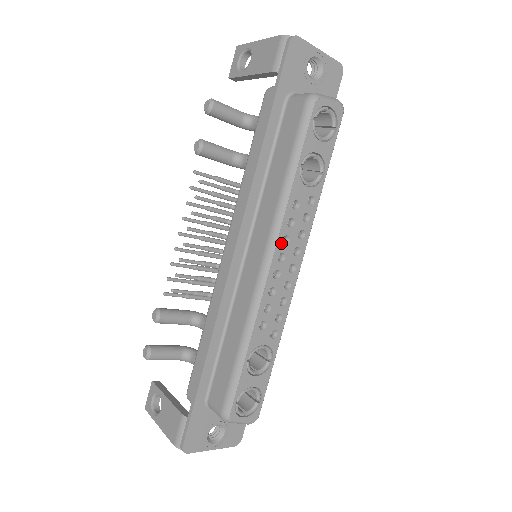
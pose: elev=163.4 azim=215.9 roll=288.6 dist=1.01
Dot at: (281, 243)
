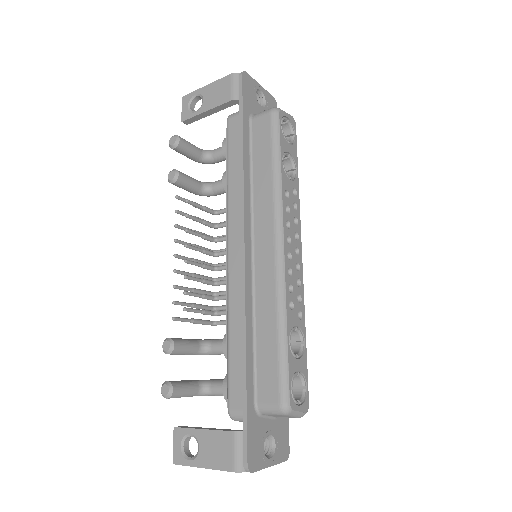
Dot at: (286, 227)
